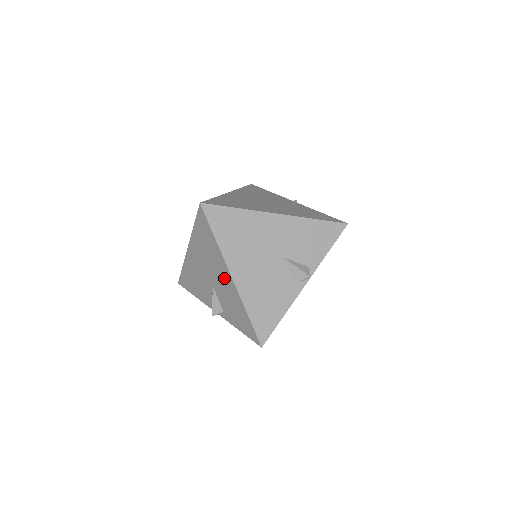
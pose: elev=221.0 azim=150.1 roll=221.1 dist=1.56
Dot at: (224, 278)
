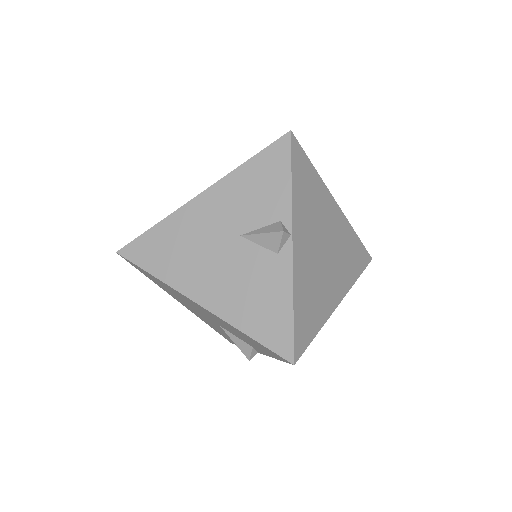
Dot at: (203, 311)
